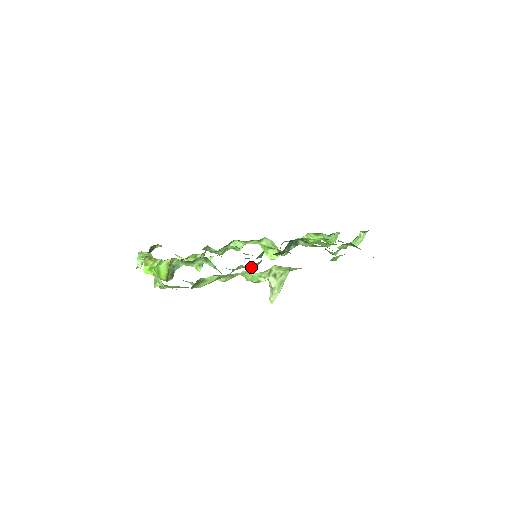
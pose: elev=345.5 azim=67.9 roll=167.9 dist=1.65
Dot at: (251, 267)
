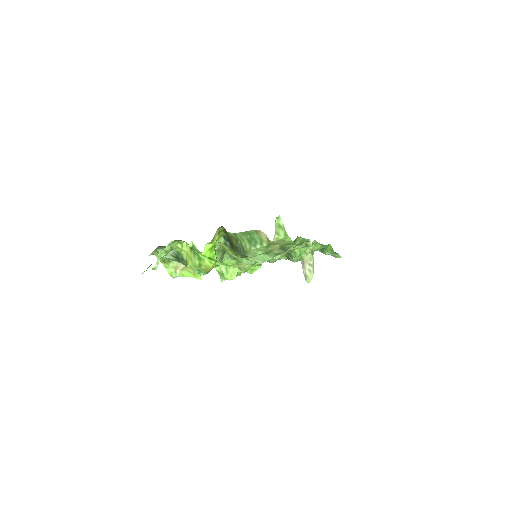
Dot at: occluded
